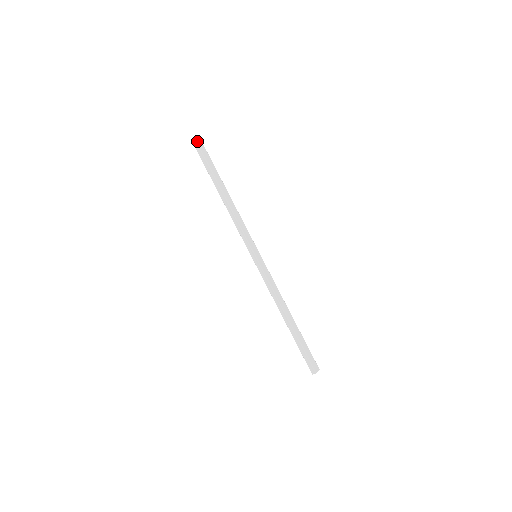
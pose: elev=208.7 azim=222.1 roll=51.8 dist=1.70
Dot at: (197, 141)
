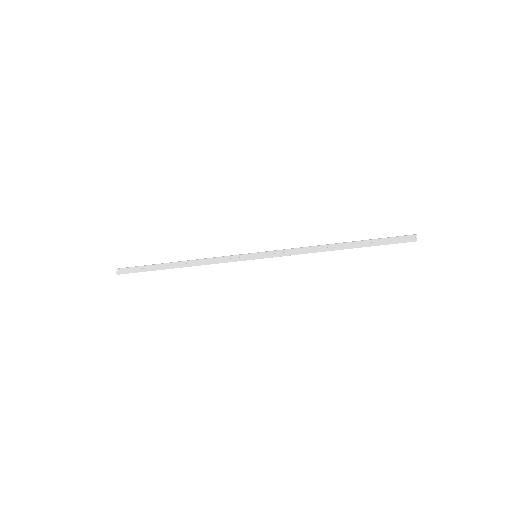
Dot at: (118, 269)
